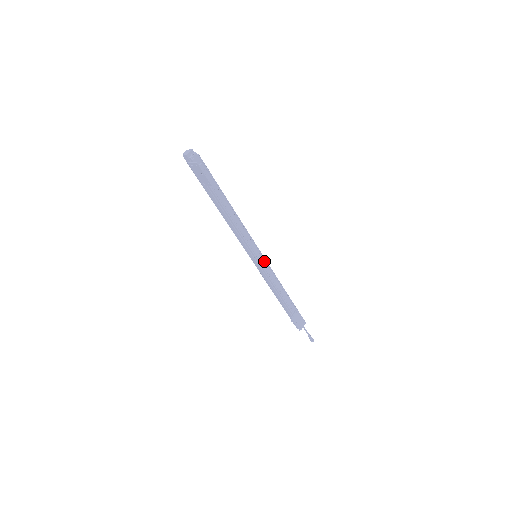
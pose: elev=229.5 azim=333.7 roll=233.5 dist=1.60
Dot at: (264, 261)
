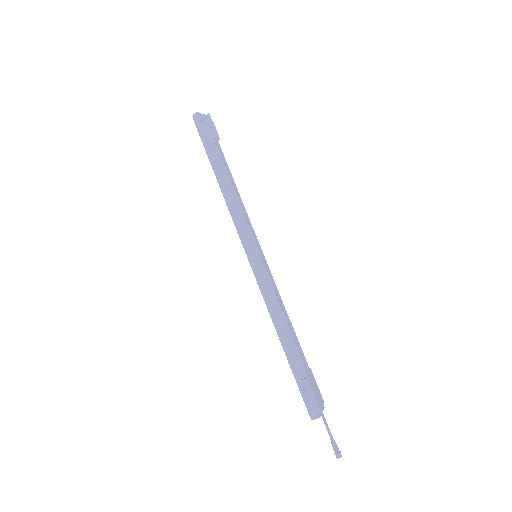
Dot at: (266, 266)
